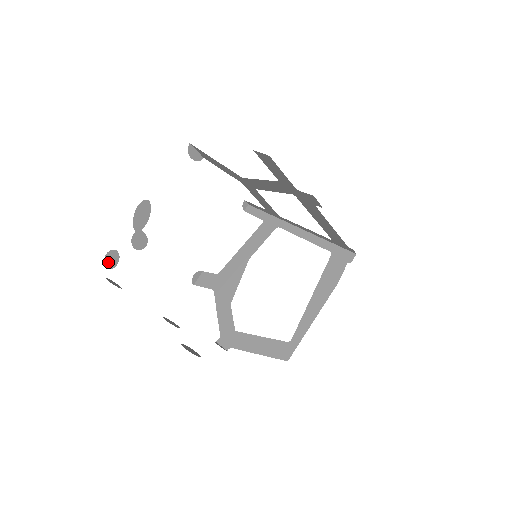
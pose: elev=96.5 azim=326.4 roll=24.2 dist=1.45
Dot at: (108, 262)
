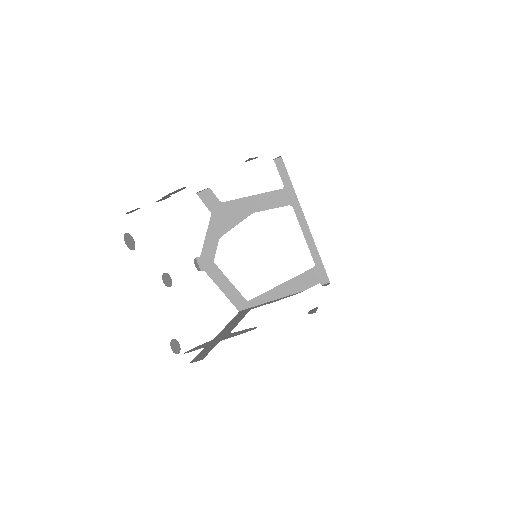
Dot at: (129, 212)
